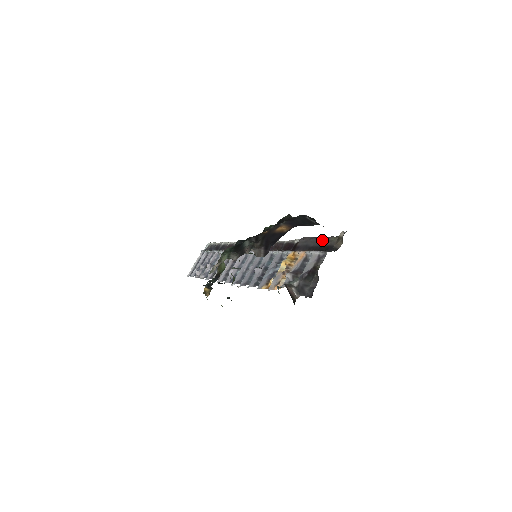
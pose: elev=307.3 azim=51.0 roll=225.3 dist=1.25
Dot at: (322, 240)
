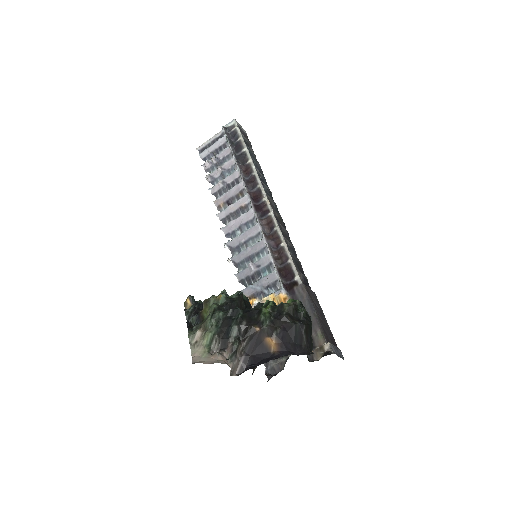
Dot at: (312, 320)
